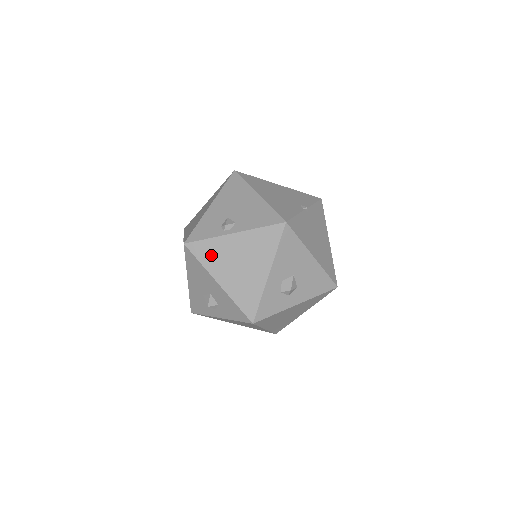
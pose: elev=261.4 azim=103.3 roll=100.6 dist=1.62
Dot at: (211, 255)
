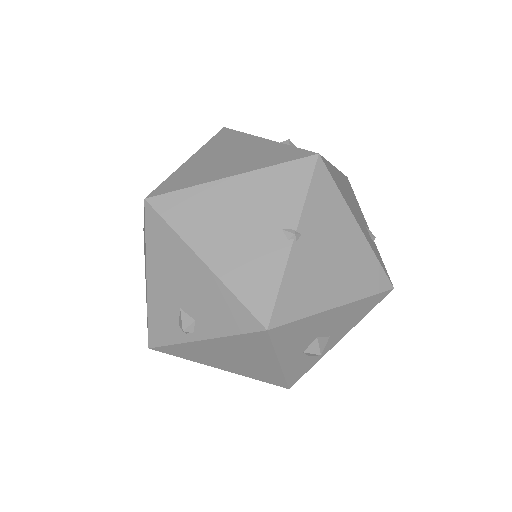
Dot at: (191, 354)
